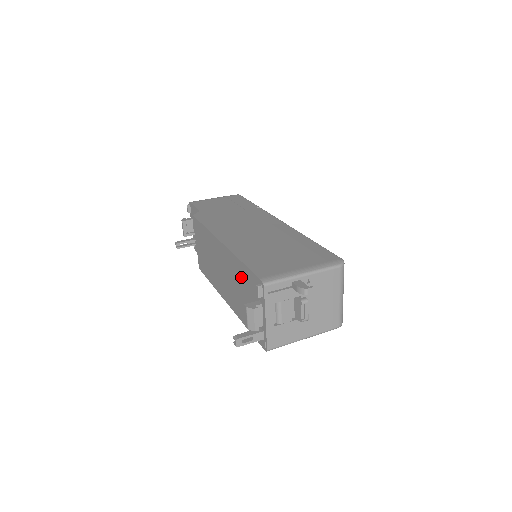
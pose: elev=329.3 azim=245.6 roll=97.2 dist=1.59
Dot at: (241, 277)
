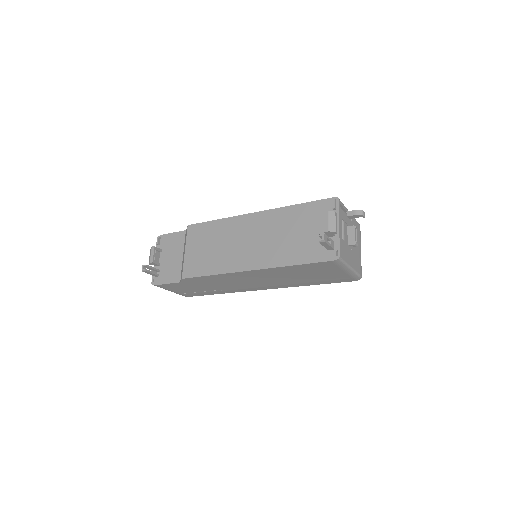
Dot at: (294, 219)
